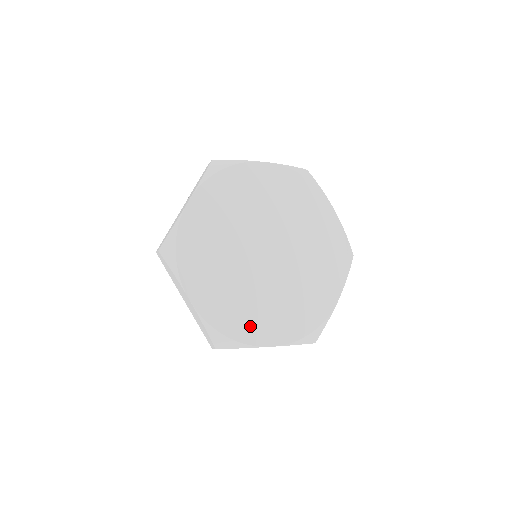
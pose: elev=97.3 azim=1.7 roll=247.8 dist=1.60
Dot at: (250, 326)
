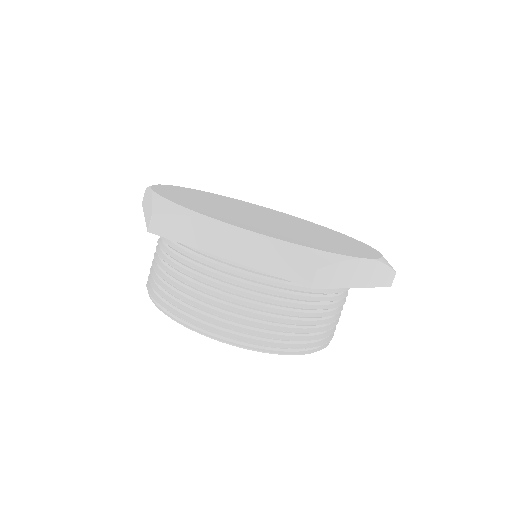
Dot at: (324, 246)
